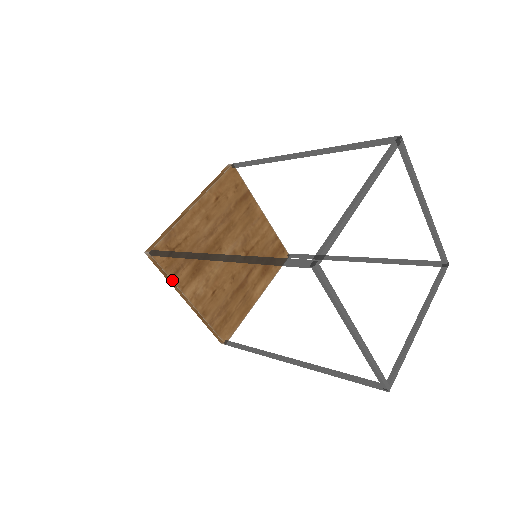
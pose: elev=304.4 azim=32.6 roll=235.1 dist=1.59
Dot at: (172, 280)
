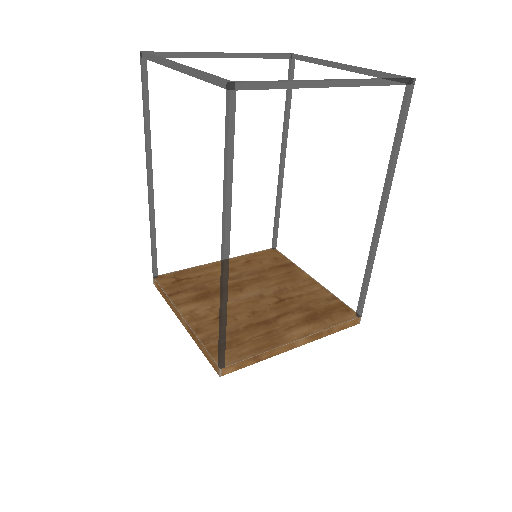
Dot at: (168, 297)
